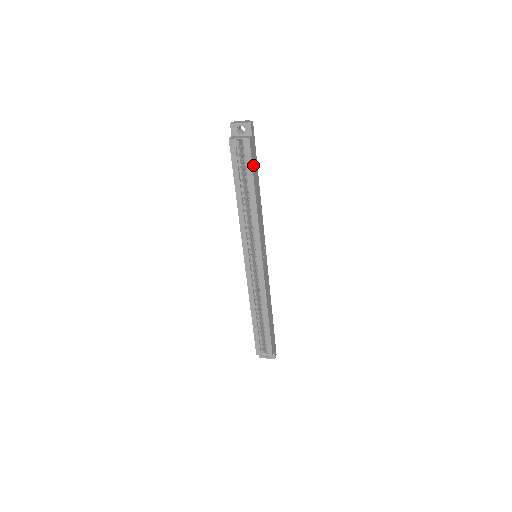
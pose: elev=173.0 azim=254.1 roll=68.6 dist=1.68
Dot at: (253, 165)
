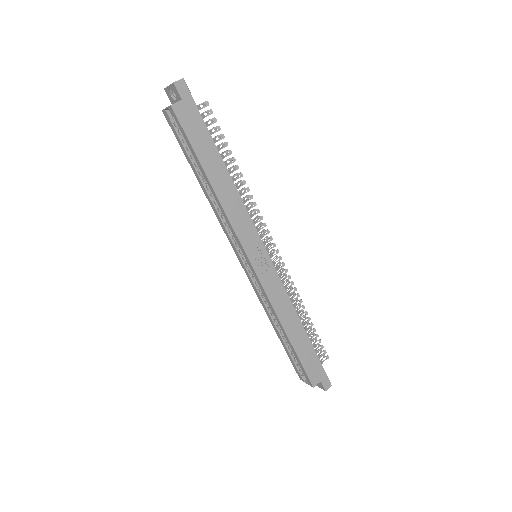
Dot at: (193, 140)
